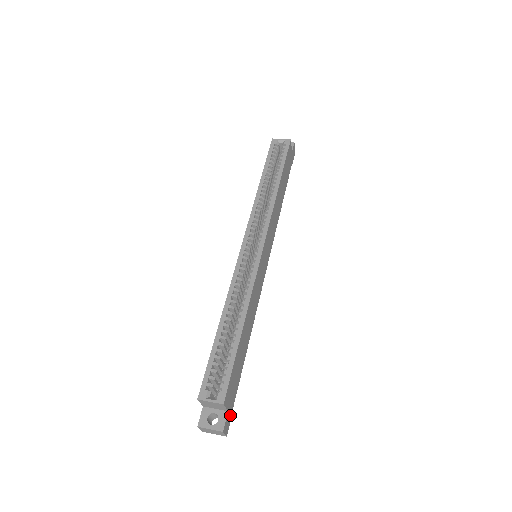
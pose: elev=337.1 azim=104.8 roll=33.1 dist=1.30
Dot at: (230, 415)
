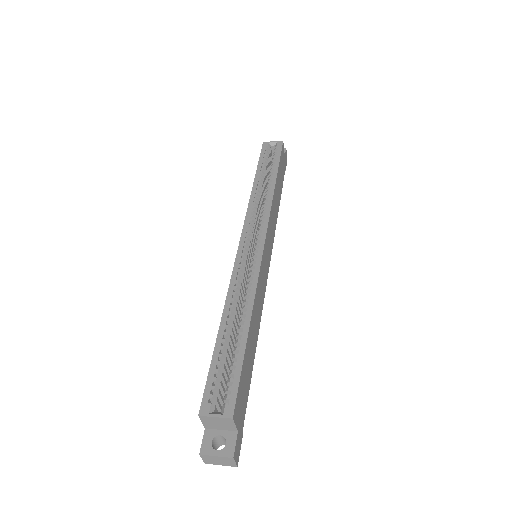
Dot at: (240, 438)
